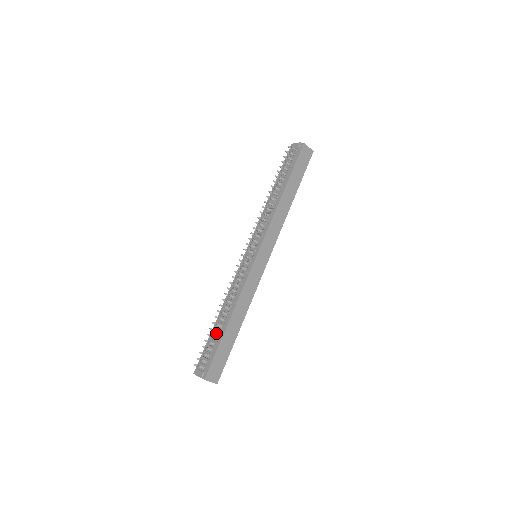
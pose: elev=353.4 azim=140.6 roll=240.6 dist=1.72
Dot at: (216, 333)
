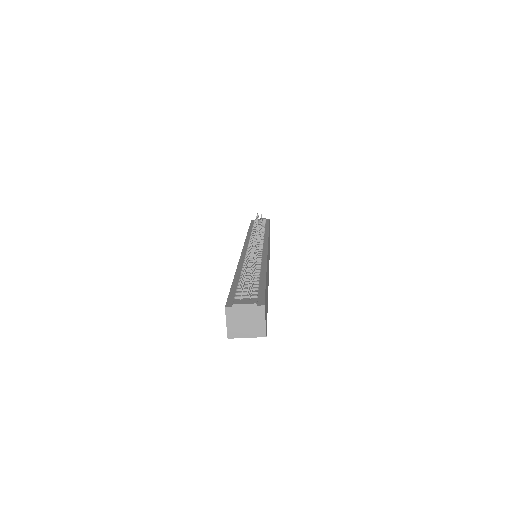
Dot at: (247, 279)
